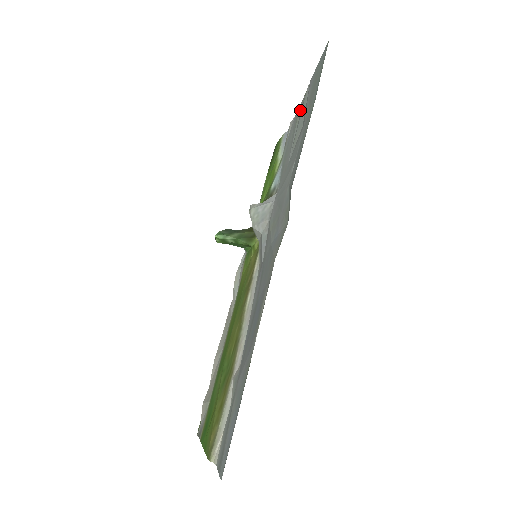
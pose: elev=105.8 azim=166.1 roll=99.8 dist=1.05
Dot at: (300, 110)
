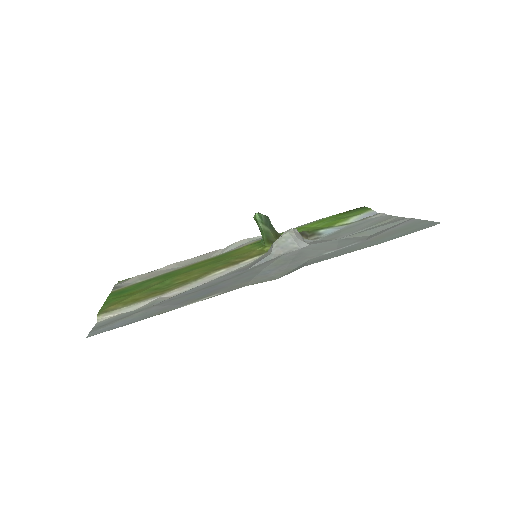
Dot at: (390, 220)
